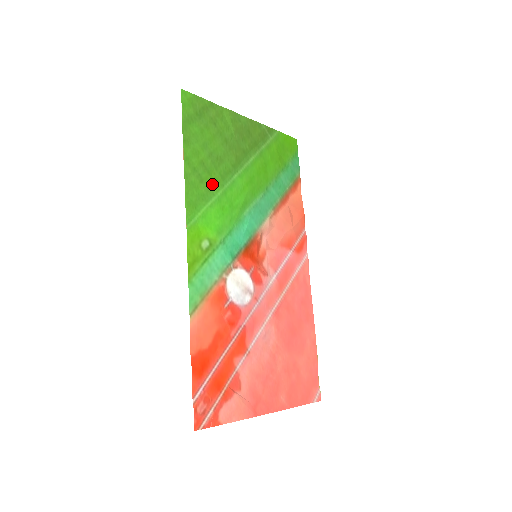
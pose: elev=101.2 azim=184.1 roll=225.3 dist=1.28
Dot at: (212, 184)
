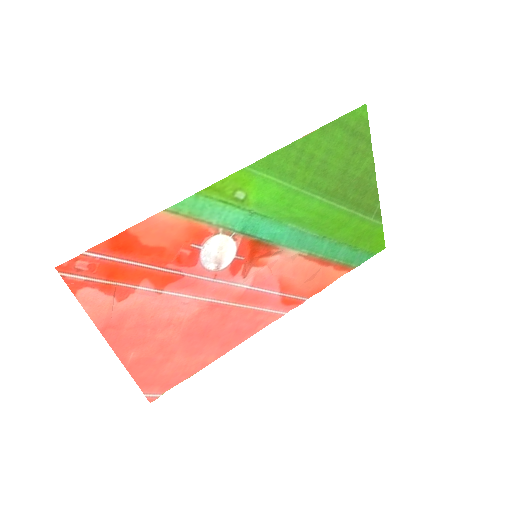
Dot at: (299, 176)
